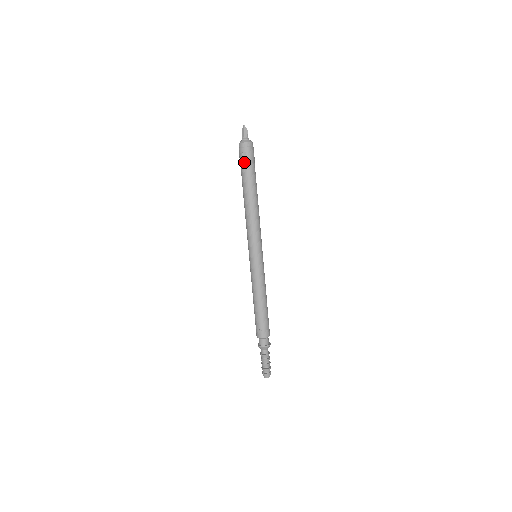
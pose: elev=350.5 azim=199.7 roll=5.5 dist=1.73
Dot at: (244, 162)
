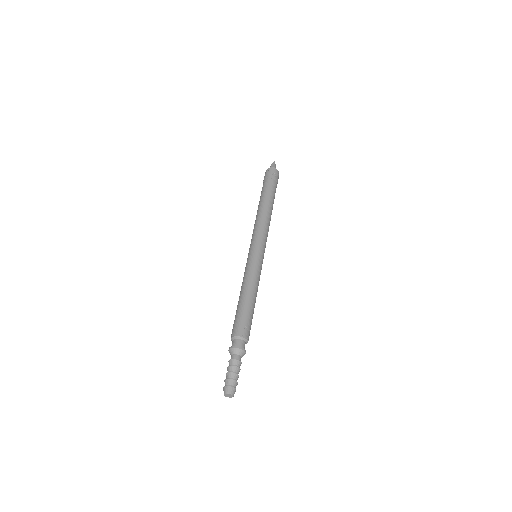
Dot at: (273, 180)
